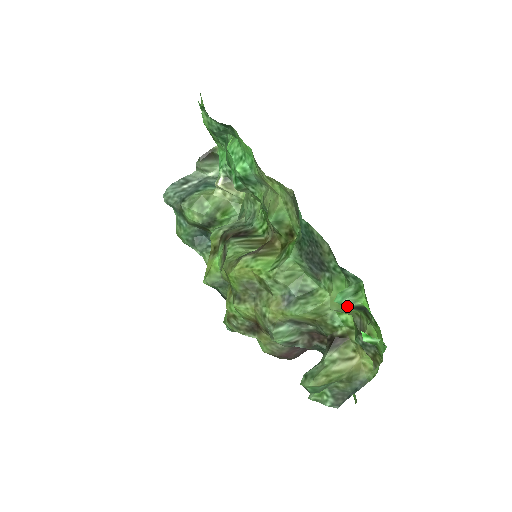
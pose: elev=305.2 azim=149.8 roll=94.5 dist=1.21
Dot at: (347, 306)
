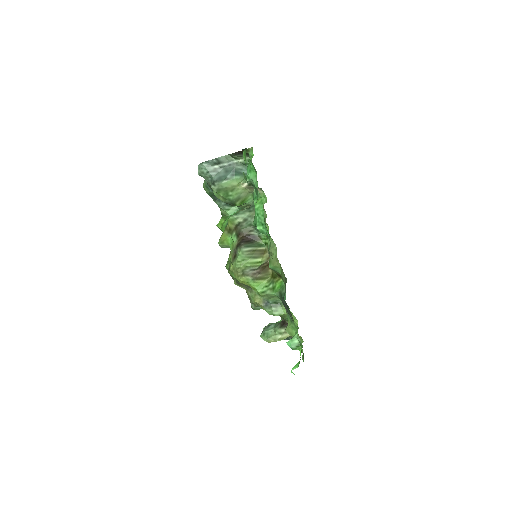
Dot at: (292, 347)
